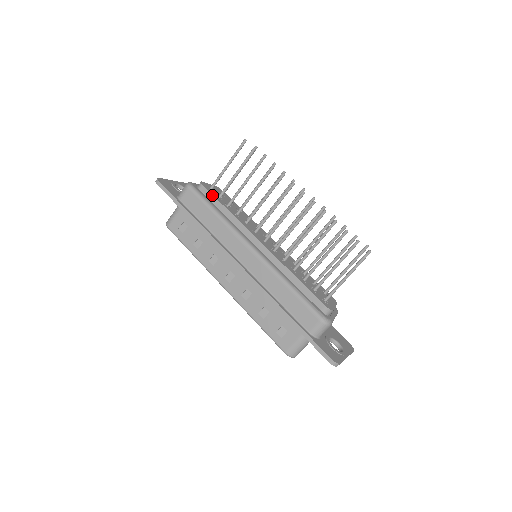
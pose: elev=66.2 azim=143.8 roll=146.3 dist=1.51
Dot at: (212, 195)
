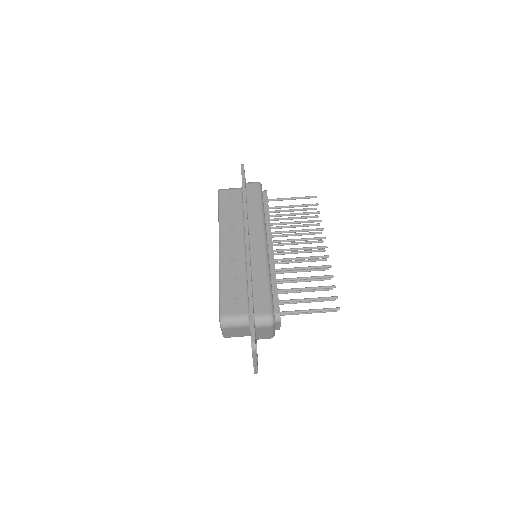
Dot at: occluded
